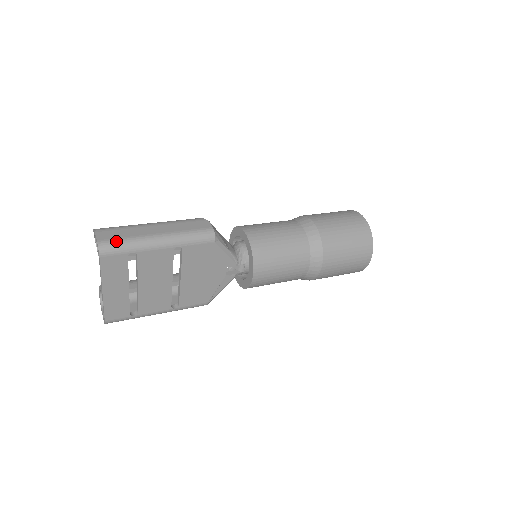
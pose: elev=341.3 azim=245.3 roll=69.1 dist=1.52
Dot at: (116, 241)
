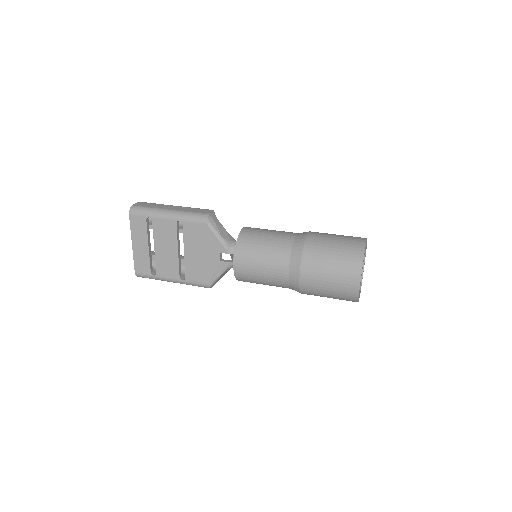
Dot at: (142, 207)
